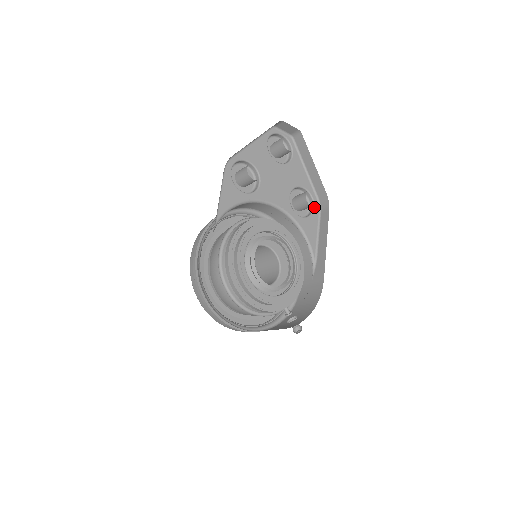
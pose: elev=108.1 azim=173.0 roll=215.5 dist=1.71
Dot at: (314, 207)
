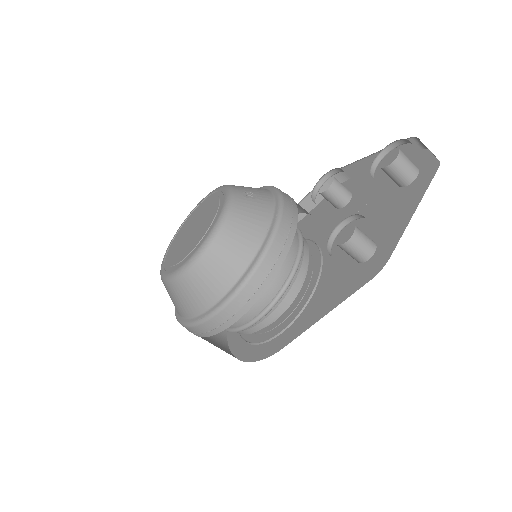
Dot at: occluded
